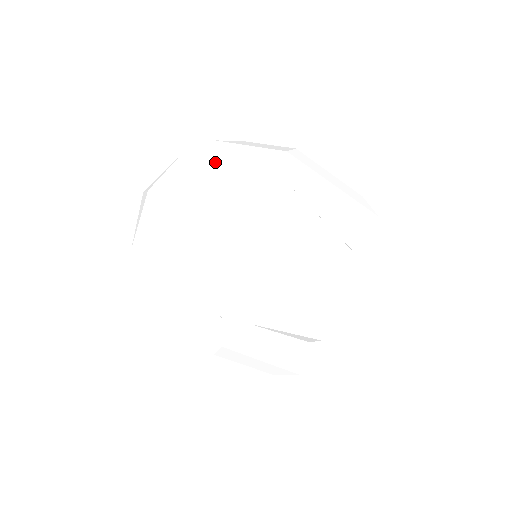
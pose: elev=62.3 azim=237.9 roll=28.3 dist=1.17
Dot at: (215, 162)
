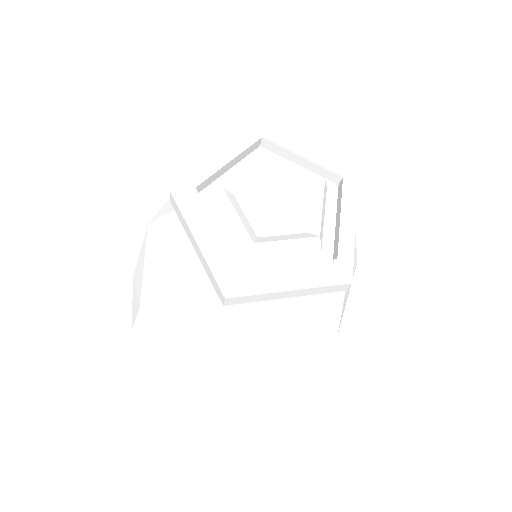
Dot at: (167, 311)
